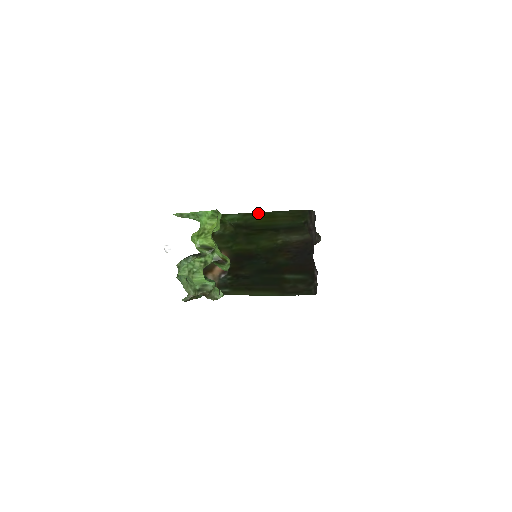
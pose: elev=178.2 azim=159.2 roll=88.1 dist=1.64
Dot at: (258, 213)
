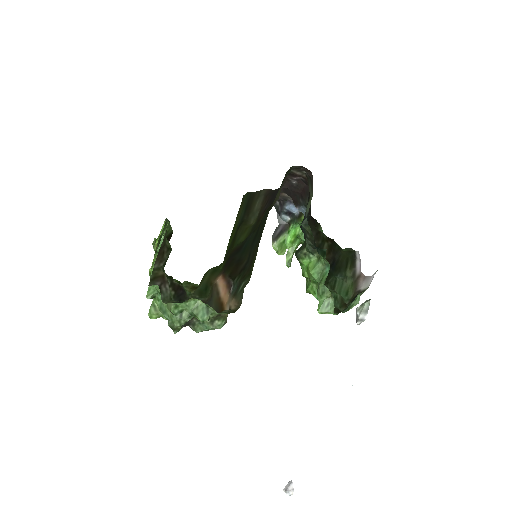
Dot at: (227, 247)
